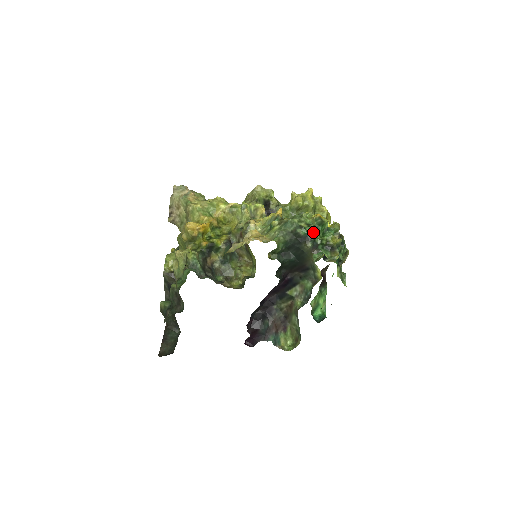
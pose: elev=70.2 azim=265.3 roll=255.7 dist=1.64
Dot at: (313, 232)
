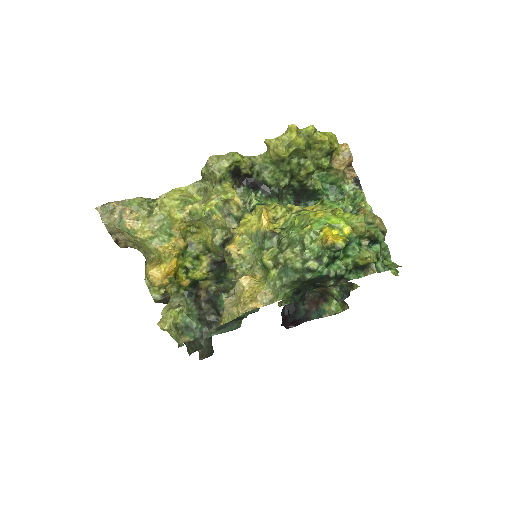
Dot at: (330, 264)
